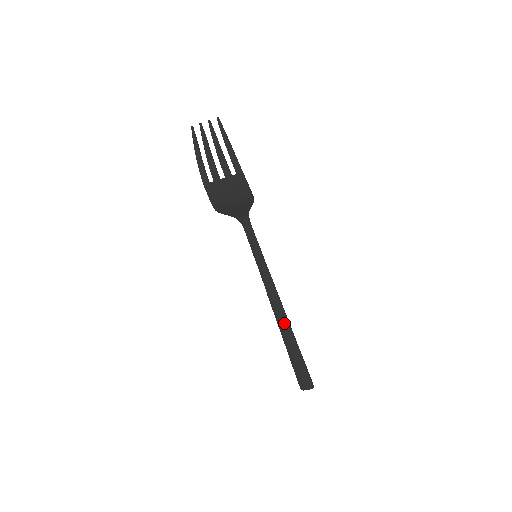
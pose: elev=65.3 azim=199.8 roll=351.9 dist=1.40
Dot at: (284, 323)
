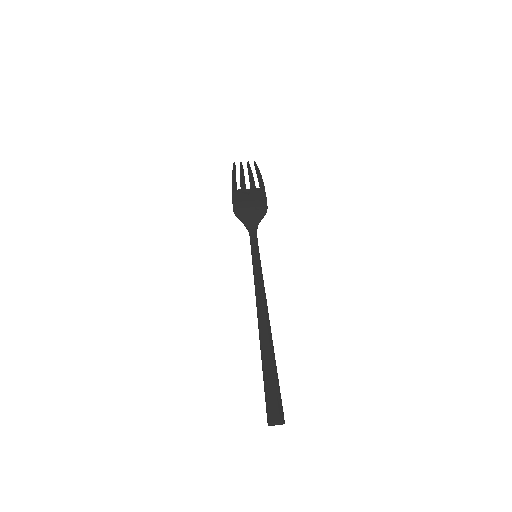
Dot at: (266, 329)
